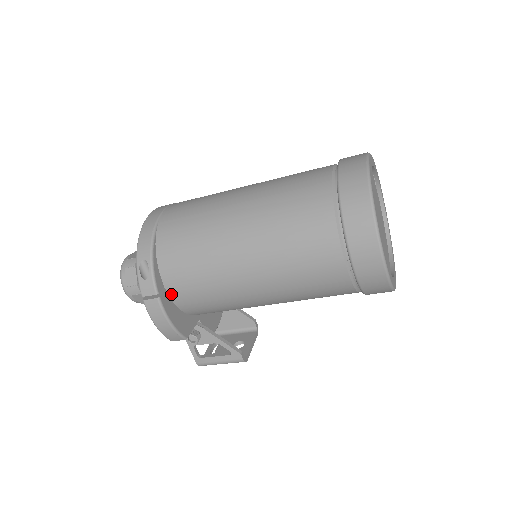
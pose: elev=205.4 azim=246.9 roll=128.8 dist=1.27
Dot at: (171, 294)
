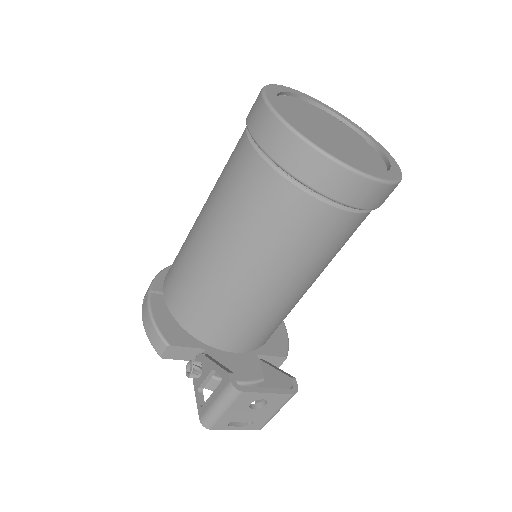
Dot at: (166, 297)
